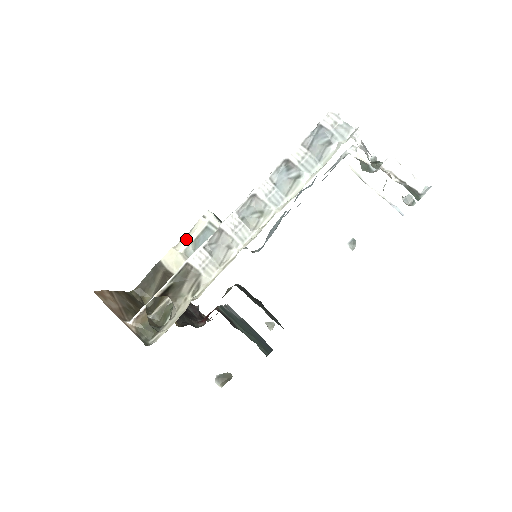
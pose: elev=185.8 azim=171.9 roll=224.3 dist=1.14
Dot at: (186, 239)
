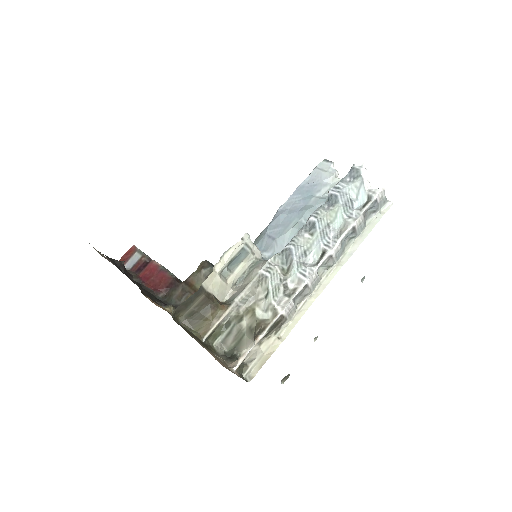
Dot at: (224, 260)
